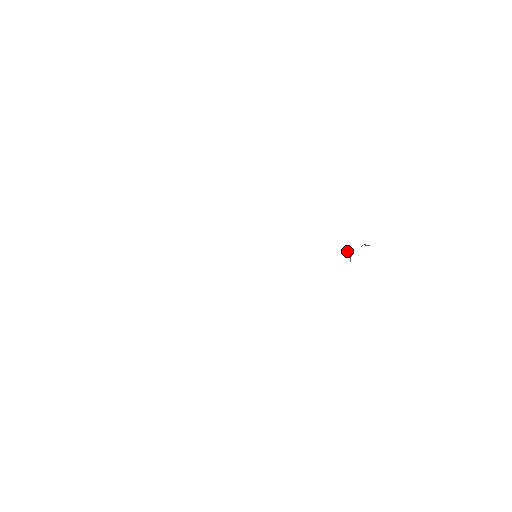
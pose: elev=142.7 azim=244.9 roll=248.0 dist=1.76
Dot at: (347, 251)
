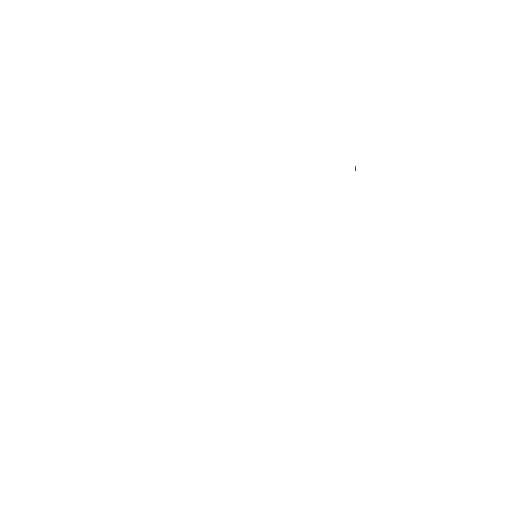
Dot at: occluded
